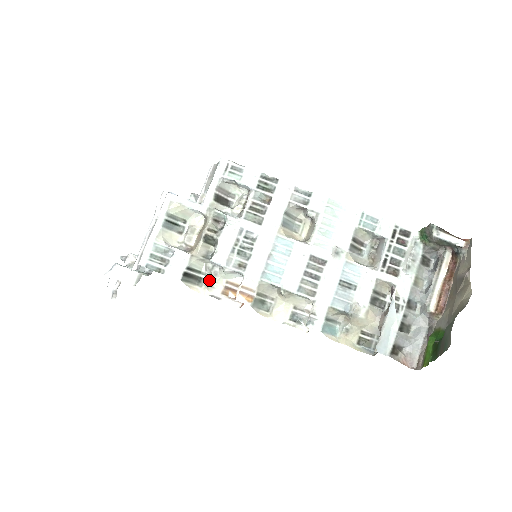
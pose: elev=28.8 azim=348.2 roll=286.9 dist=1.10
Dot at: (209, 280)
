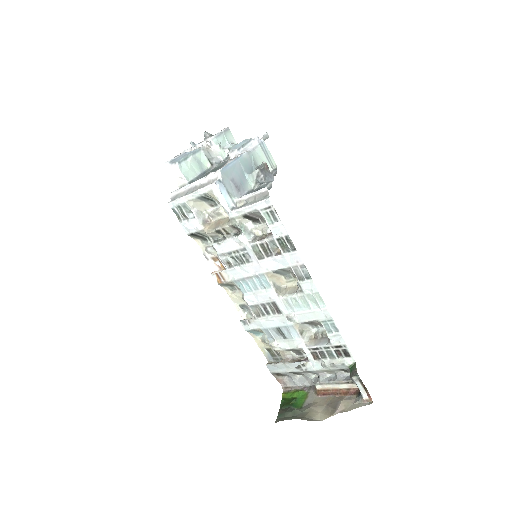
Dot at: (209, 246)
